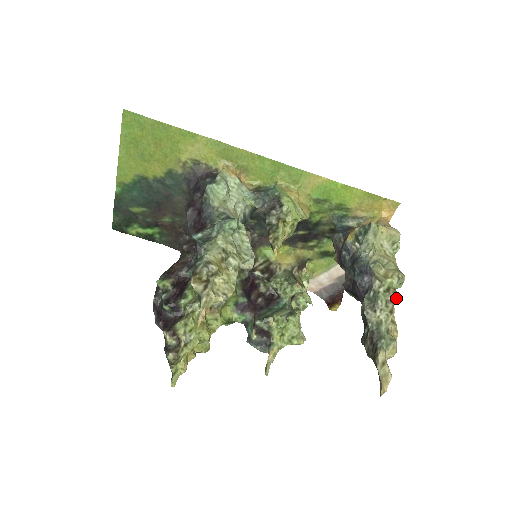
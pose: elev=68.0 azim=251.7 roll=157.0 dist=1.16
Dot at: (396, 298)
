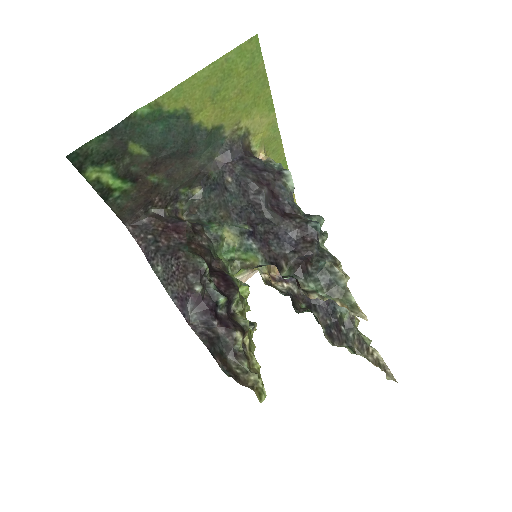
Dot at: occluded
